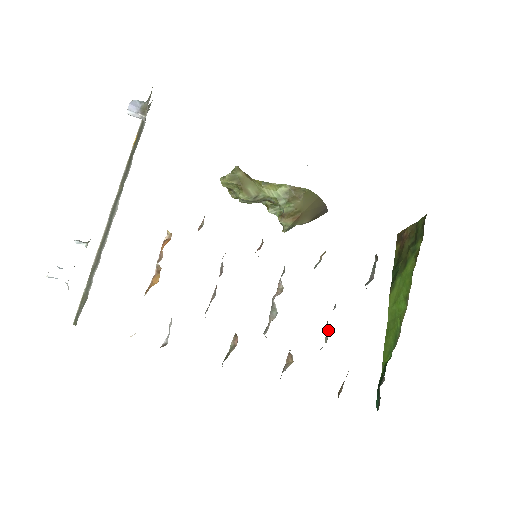
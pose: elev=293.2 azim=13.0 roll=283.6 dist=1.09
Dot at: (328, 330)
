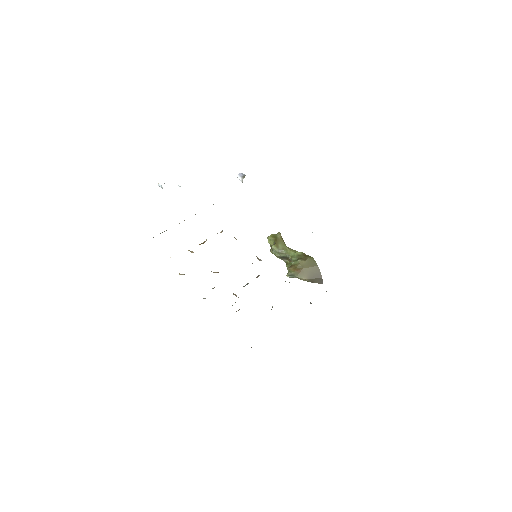
Dot at: occluded
